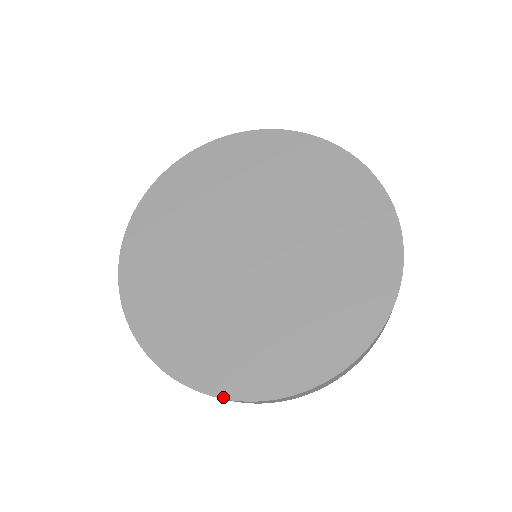
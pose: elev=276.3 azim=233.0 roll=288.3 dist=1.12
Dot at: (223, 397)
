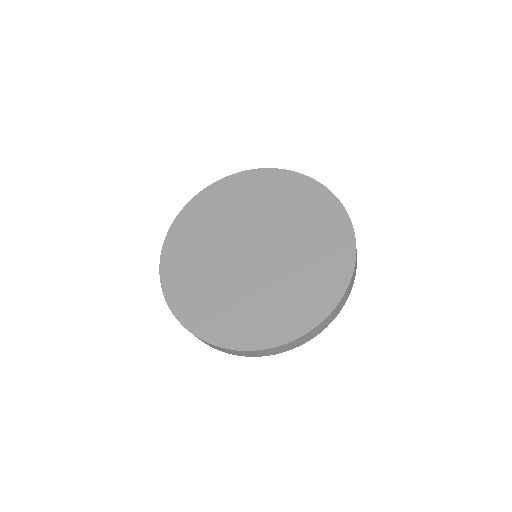
Dot at: (308, 331)
